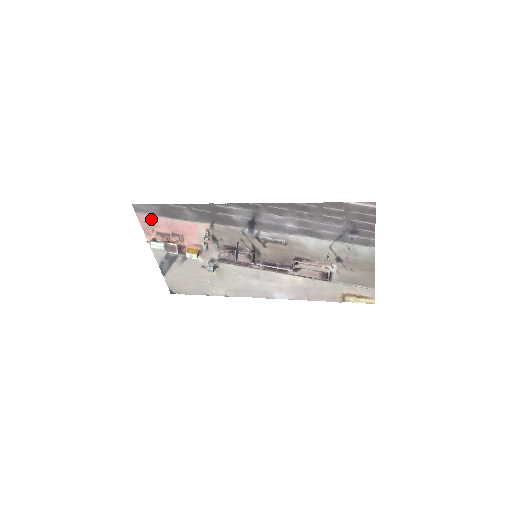
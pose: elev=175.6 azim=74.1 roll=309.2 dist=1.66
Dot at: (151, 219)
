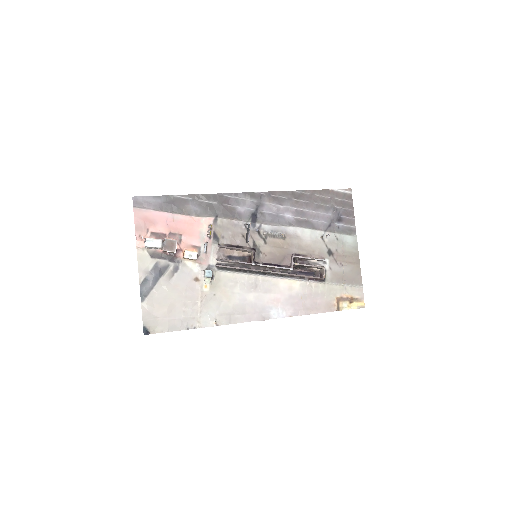
Dot at: (150, 215)
